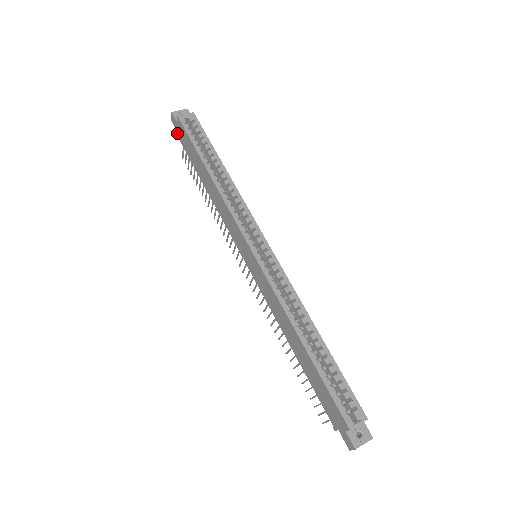
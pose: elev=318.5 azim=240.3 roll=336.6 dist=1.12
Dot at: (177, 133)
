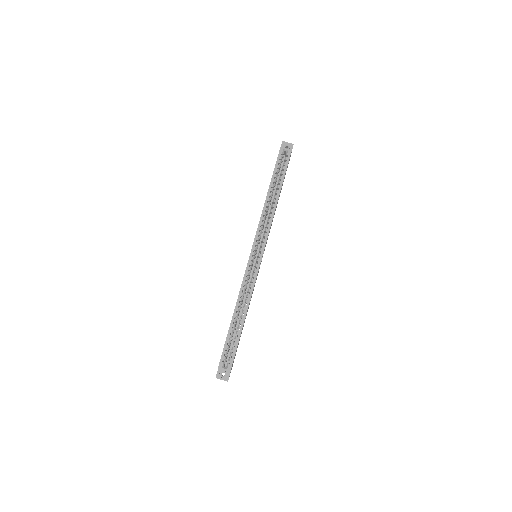
Dot at: occluded
